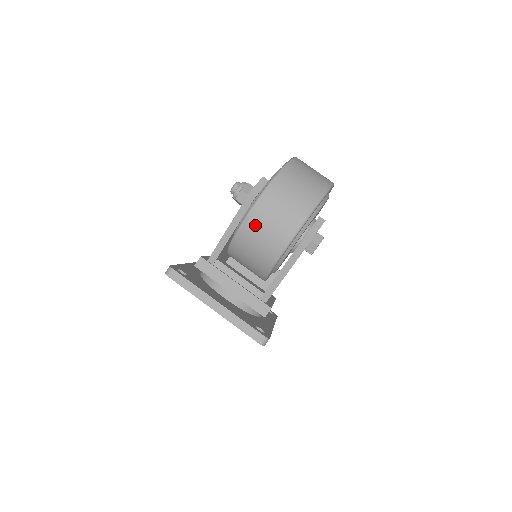
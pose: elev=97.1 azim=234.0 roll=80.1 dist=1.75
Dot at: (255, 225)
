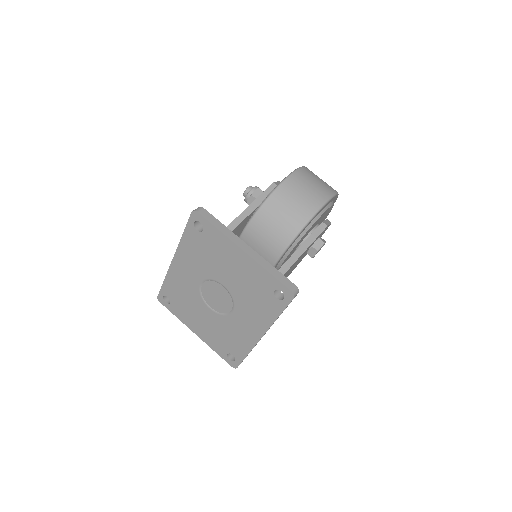
Dot at: (293, 186)
